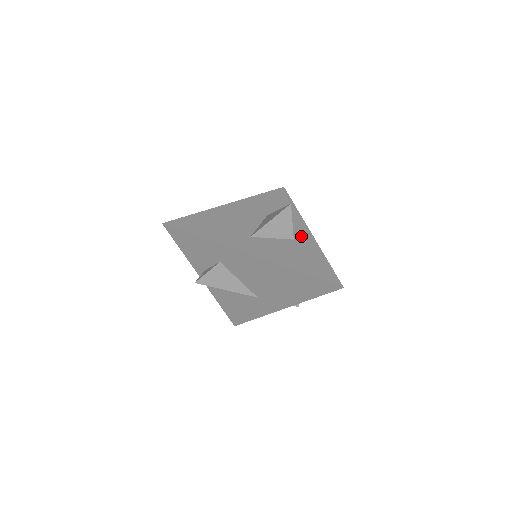
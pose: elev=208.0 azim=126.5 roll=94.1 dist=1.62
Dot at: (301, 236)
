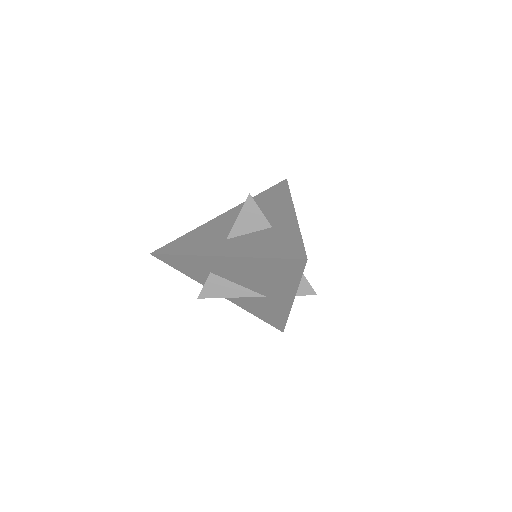
Dot at: (282, 221)
